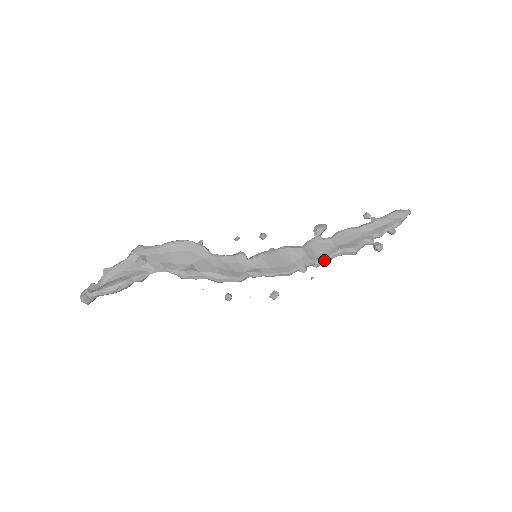
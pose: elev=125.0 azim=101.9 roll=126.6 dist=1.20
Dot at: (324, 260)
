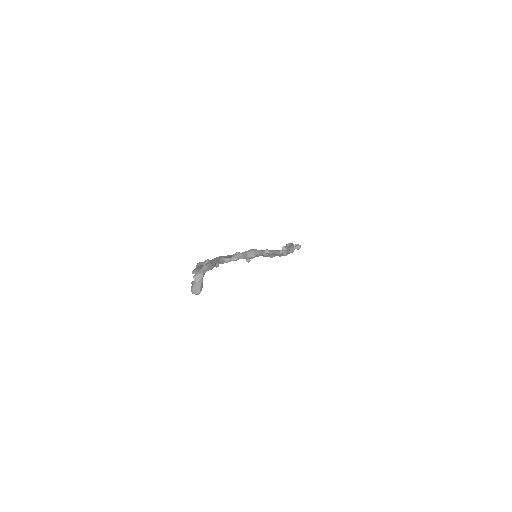
Dot at: occluded
